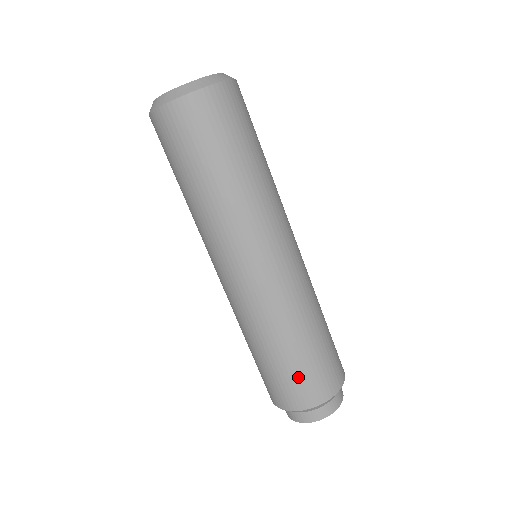
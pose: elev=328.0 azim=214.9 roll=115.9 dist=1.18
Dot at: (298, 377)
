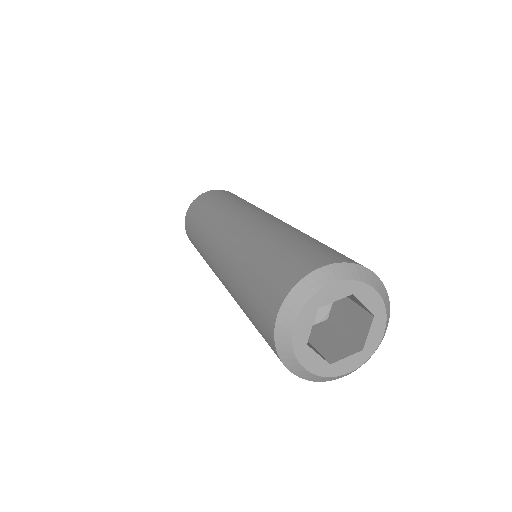
Dot at: occluded
